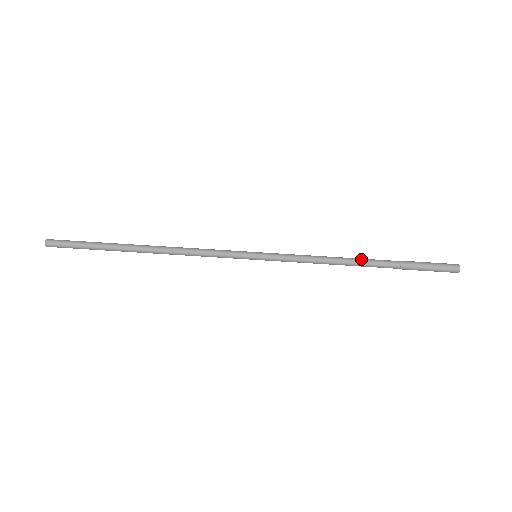
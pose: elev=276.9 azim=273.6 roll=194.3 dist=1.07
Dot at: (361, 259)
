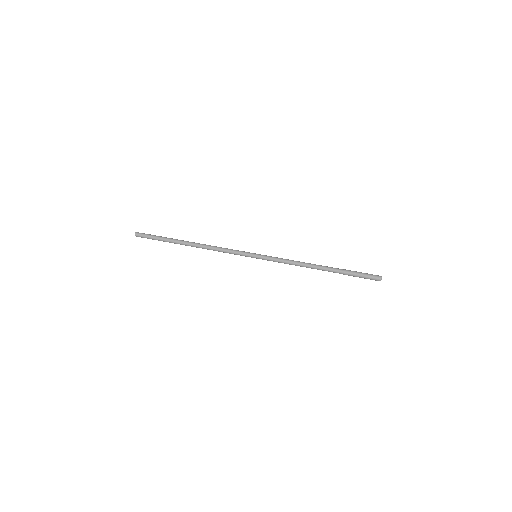
Dot at: (320, 265)
